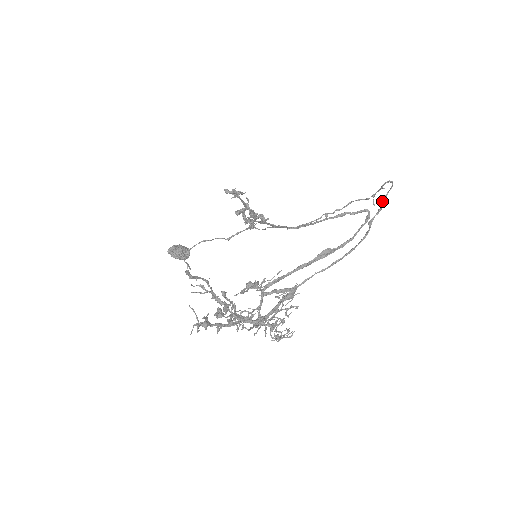
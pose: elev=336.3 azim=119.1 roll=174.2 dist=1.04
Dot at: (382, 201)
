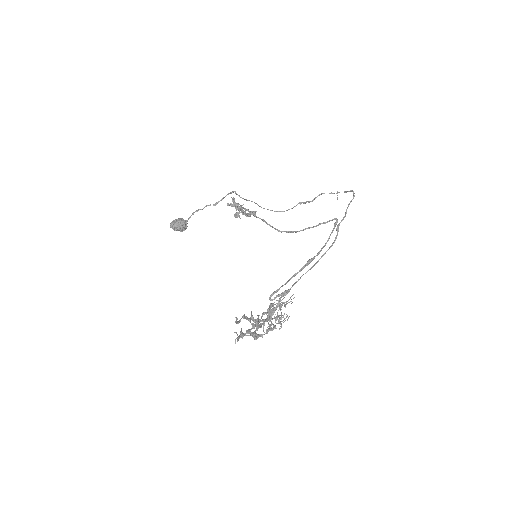
Dot at: (346, 210)
